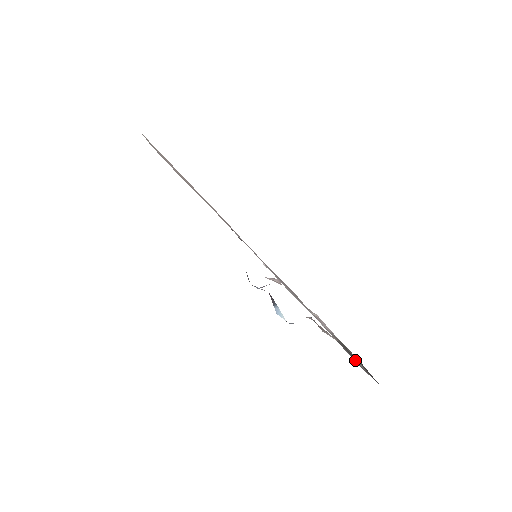
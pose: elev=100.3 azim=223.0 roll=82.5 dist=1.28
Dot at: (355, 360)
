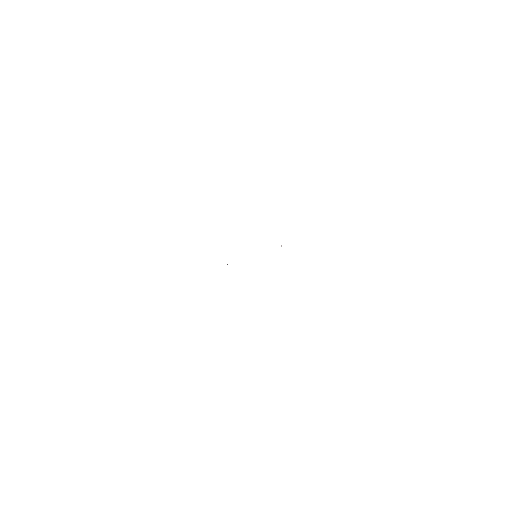
Dot at: occluded
